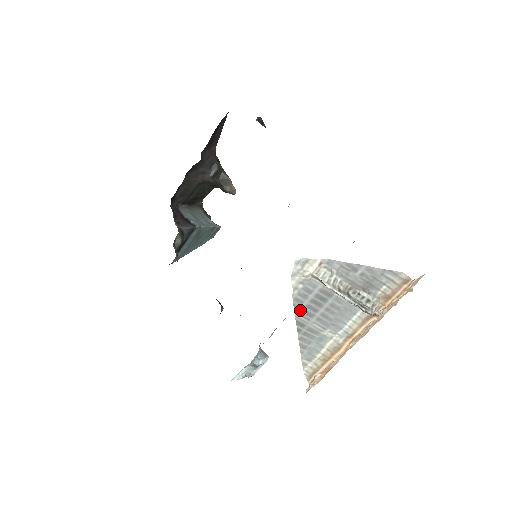
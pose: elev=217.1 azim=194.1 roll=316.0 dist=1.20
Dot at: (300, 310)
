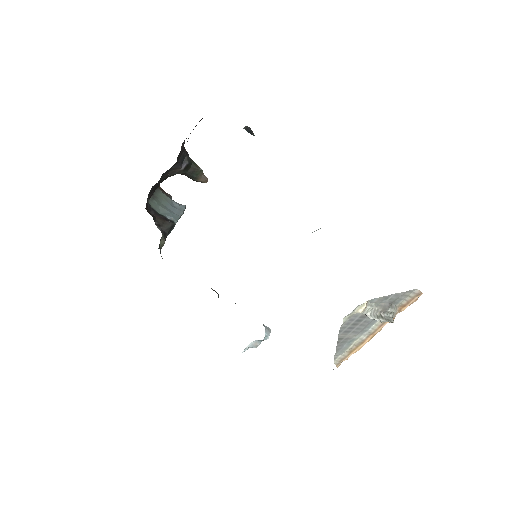
Dot at: (343, 332)
